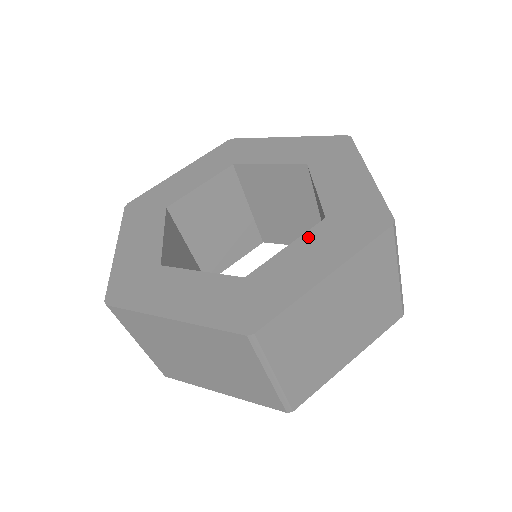
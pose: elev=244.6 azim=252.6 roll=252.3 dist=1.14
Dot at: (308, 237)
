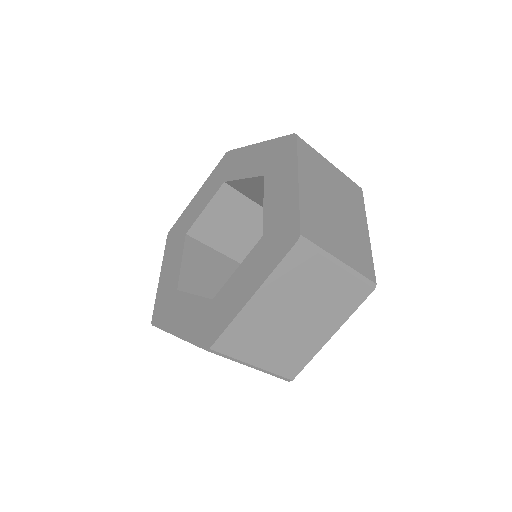
Dot at: (267, 189)
